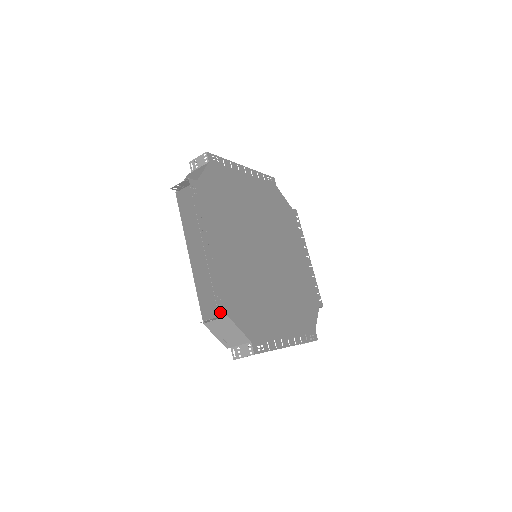
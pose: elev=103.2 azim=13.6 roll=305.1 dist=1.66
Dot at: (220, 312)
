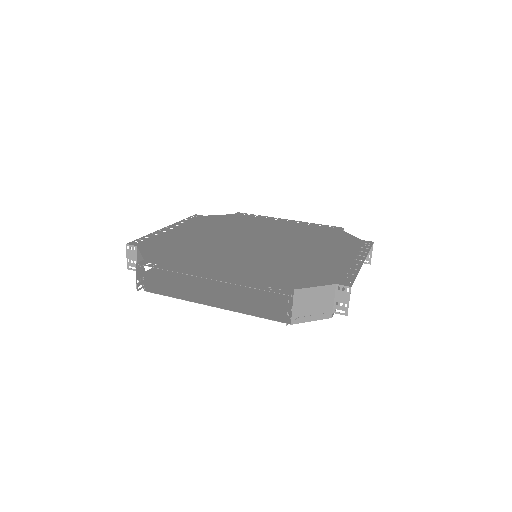
Dot at: (285, 293)
